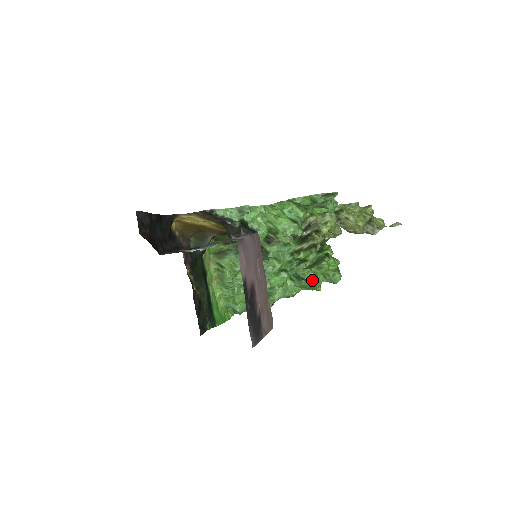
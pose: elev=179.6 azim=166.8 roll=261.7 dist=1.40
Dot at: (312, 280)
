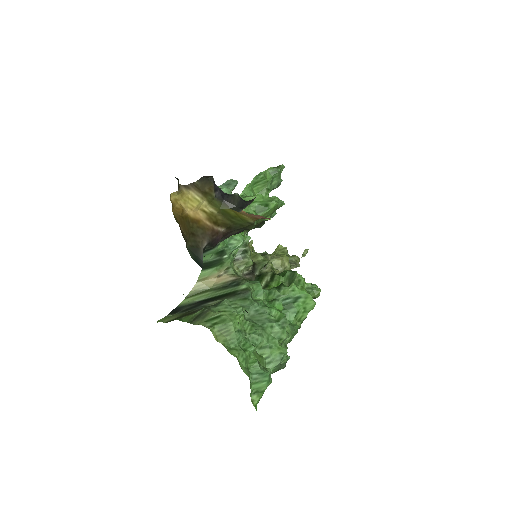
Dot at: (304, 291)
